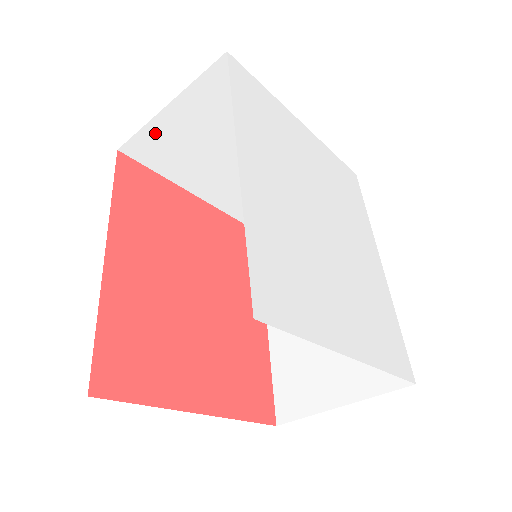
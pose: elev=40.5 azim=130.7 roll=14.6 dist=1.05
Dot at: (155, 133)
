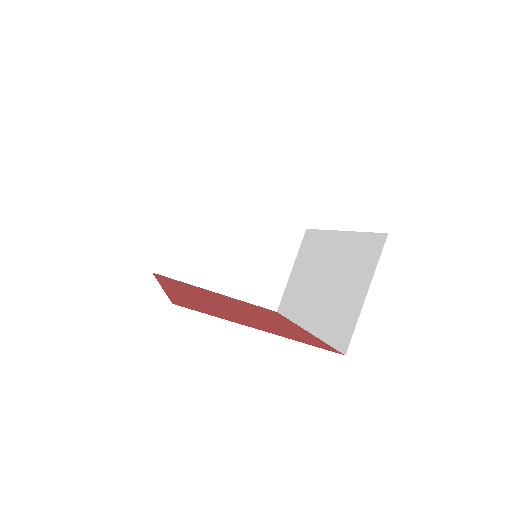
Dot at: (170, 249)
